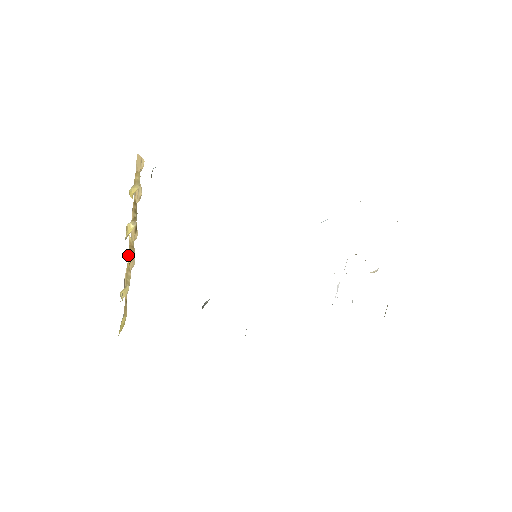
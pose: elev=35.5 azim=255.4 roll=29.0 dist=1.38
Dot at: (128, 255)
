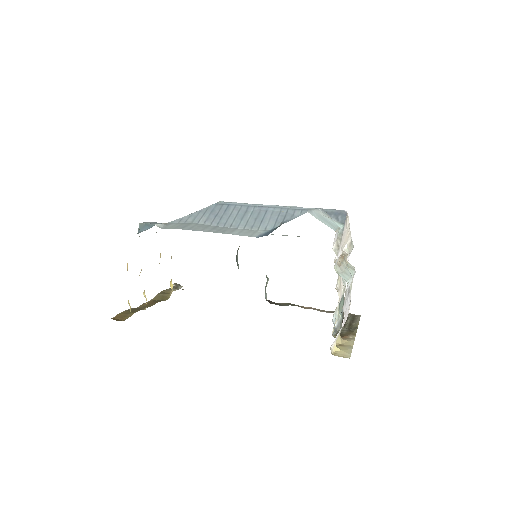
Dot at: occluded
